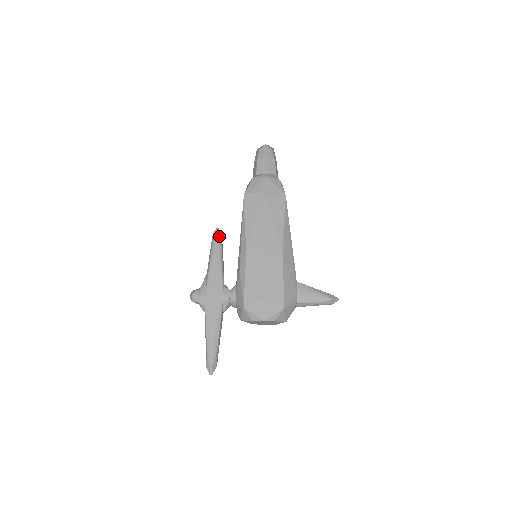
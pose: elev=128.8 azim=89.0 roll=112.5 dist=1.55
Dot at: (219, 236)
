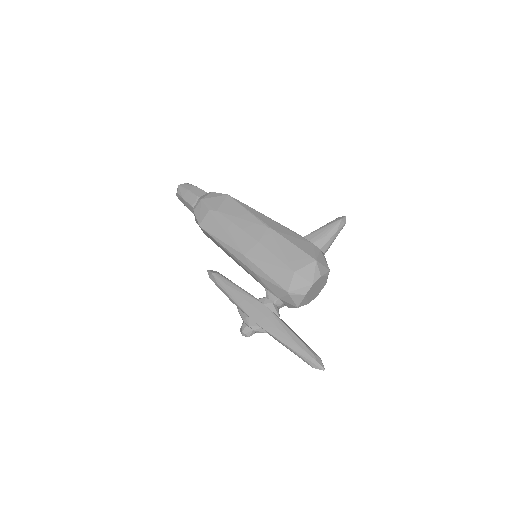
Dot at: (215, 273)
